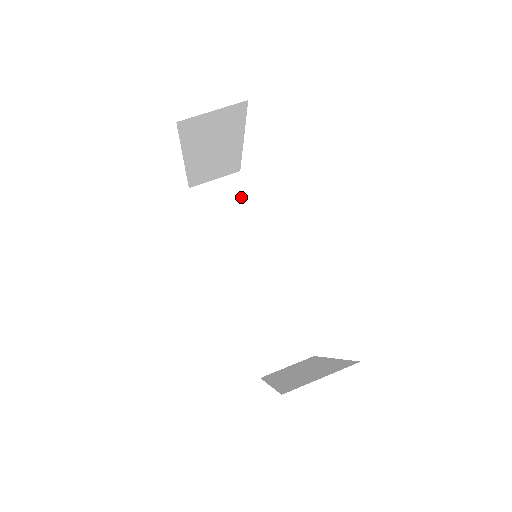
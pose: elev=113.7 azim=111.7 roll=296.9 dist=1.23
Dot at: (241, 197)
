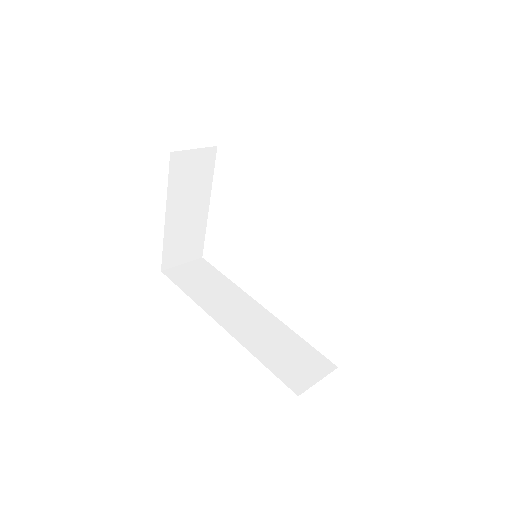
Dot at: (210, 272)
